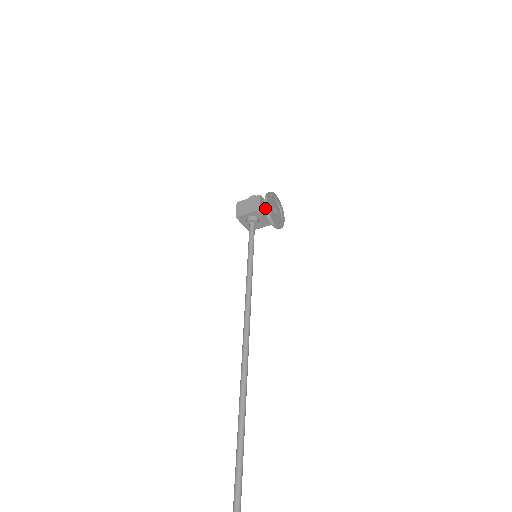
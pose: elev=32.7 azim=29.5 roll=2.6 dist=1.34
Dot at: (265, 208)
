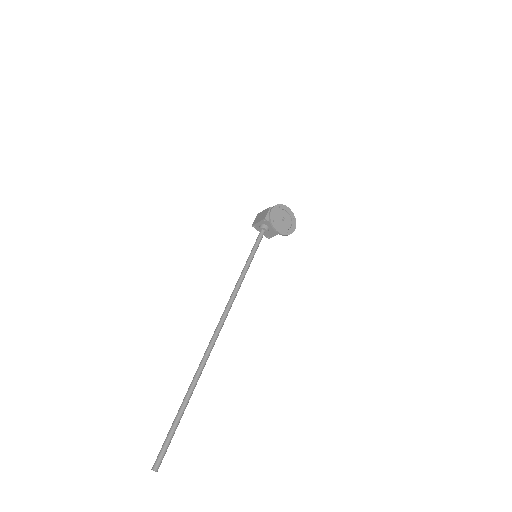
Dot at: (269, 217)
